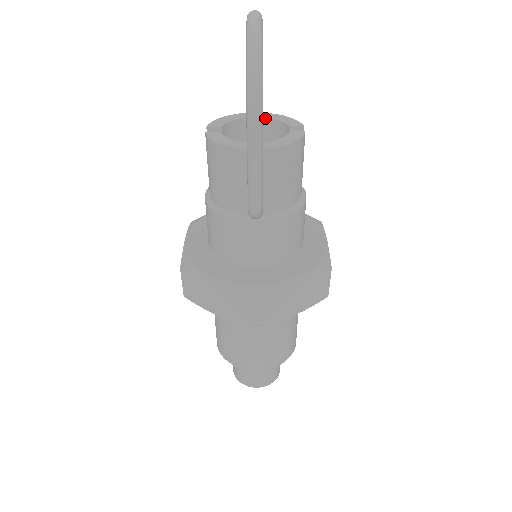
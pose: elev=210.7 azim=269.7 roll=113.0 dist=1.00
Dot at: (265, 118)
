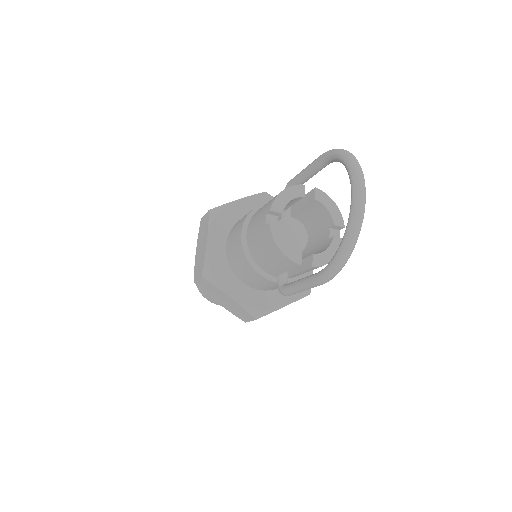
Dot at: (317, 200)
